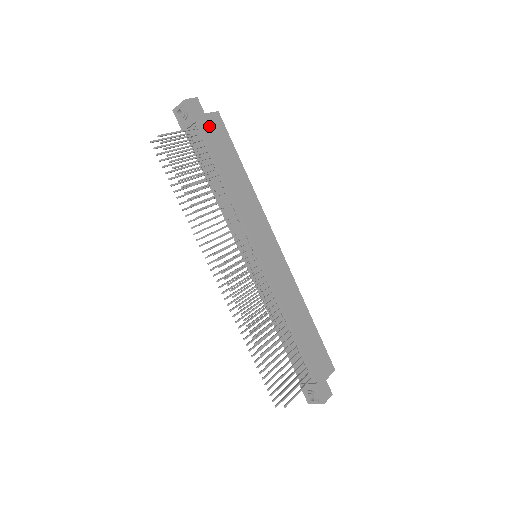
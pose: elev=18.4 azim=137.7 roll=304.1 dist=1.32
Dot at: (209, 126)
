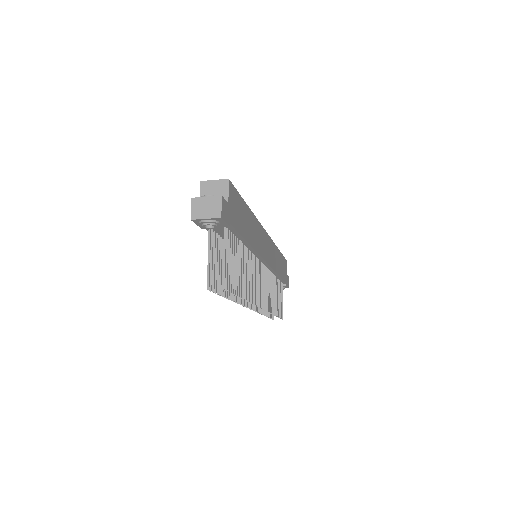
Dot at: (233, 211)
